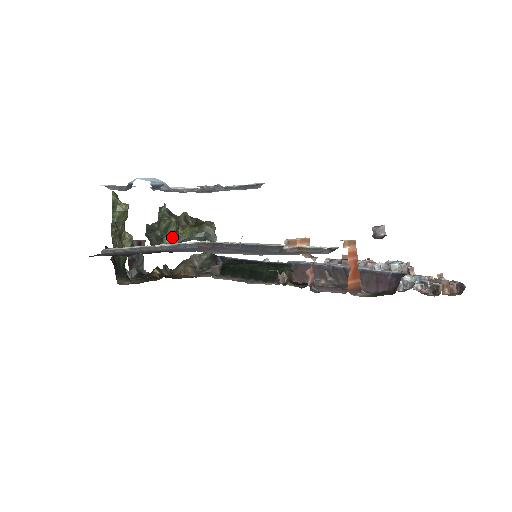
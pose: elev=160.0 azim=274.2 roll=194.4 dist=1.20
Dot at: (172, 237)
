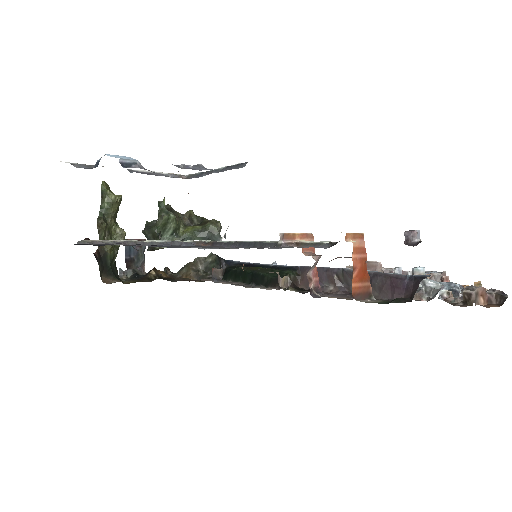
Dot at: (171, 235)
